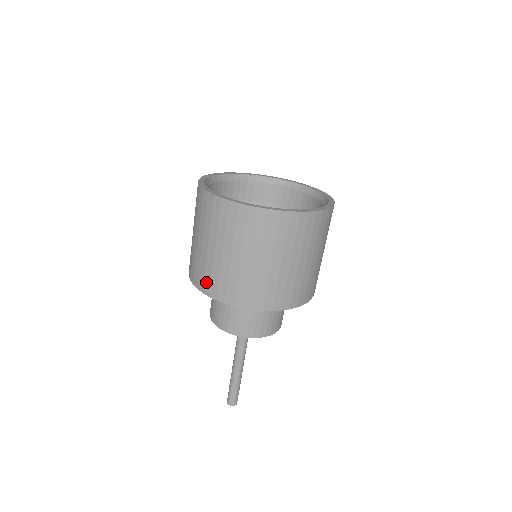
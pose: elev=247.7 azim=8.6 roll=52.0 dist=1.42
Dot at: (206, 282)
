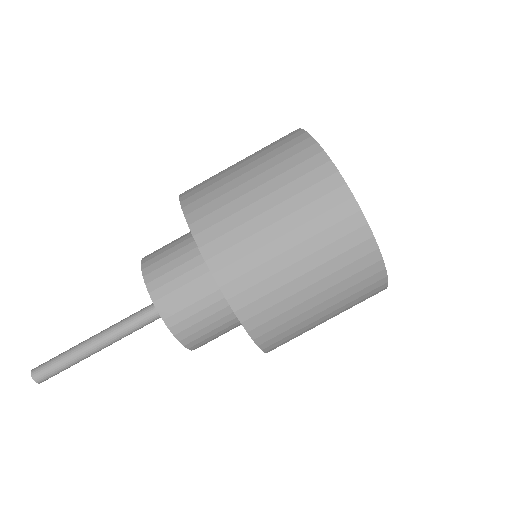
Dot at: occluded
